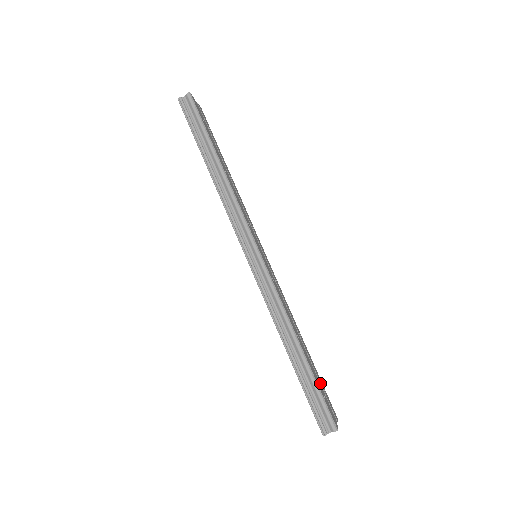
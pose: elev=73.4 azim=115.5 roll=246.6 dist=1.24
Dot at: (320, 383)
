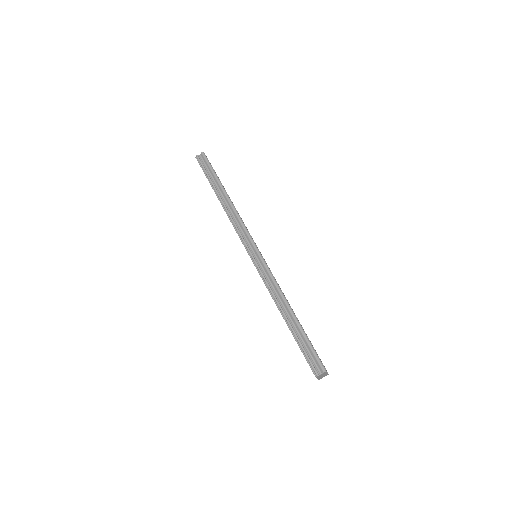
Dot at: occluded
